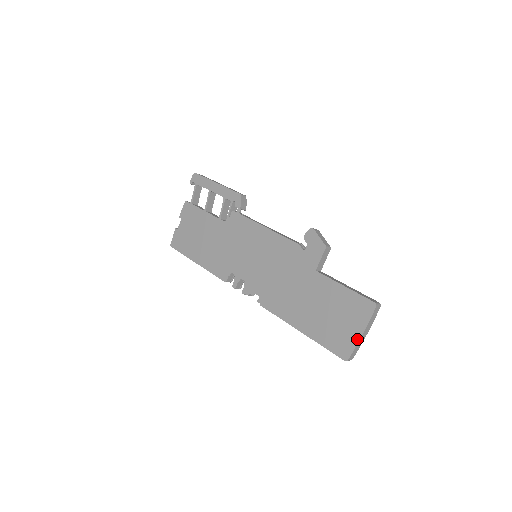
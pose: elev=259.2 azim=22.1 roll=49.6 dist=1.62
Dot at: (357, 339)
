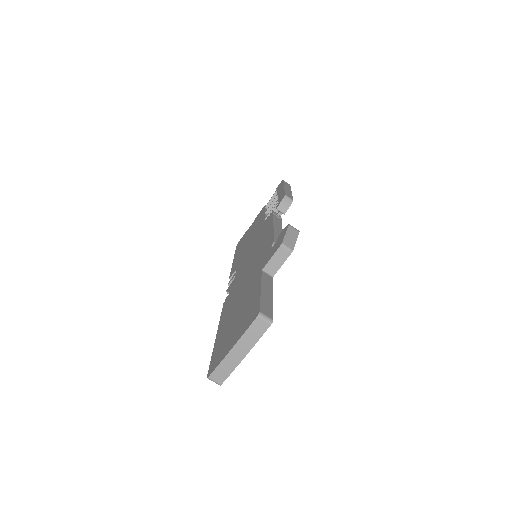
Dot at: (226, 353)
